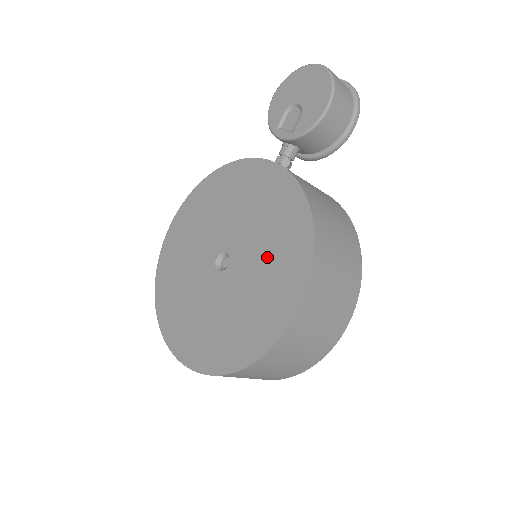
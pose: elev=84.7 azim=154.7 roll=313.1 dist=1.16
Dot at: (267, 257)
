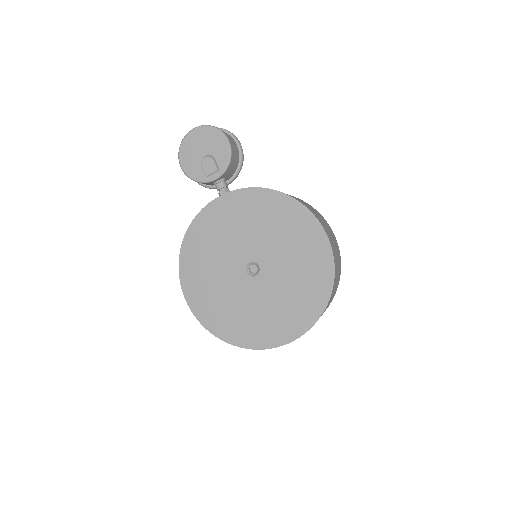
Dot at: (280, 236)
